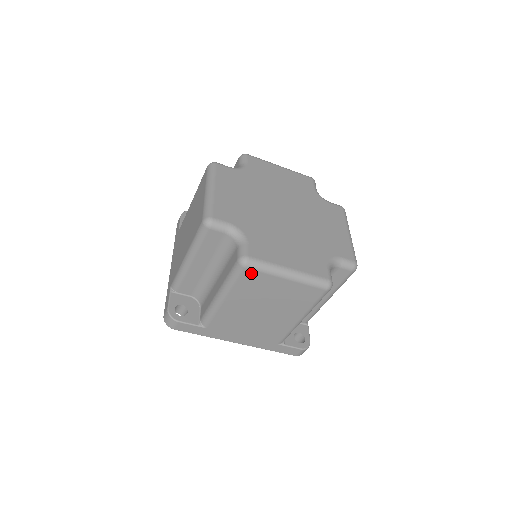
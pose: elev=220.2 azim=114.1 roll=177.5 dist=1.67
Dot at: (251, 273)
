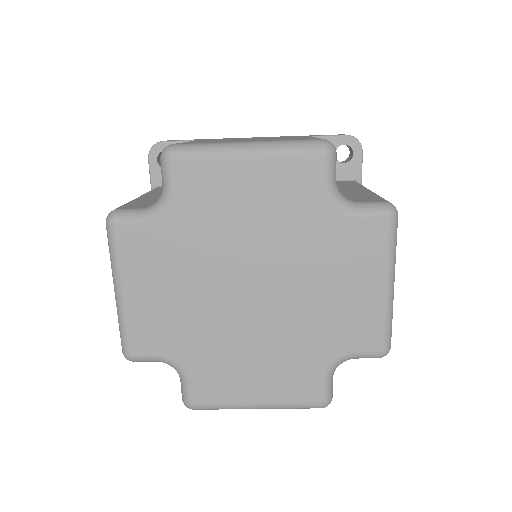
Dot at: occluded
